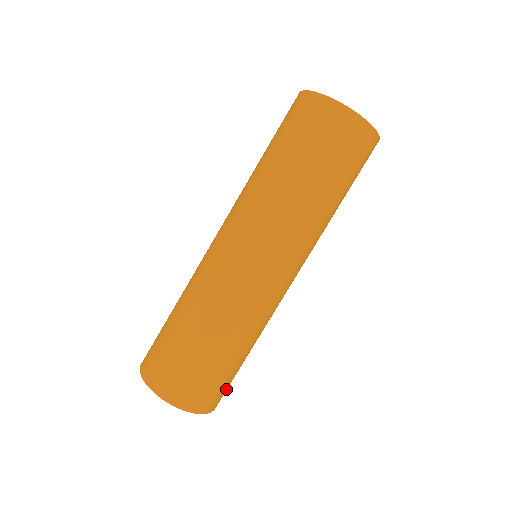
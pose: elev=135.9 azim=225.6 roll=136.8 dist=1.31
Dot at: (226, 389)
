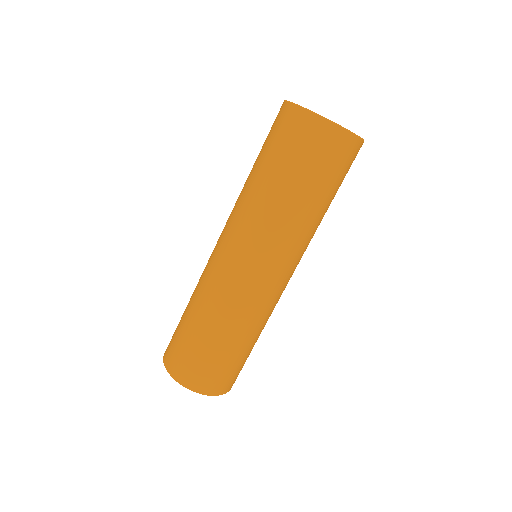
Dot at: occluded
